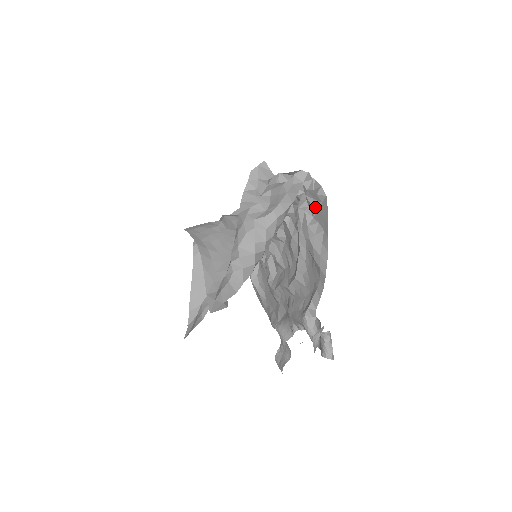
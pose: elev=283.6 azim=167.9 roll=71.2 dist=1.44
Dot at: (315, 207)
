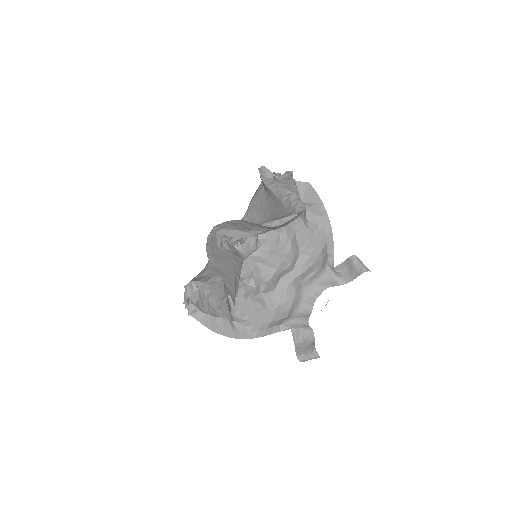
Dot at: (301, 194)
